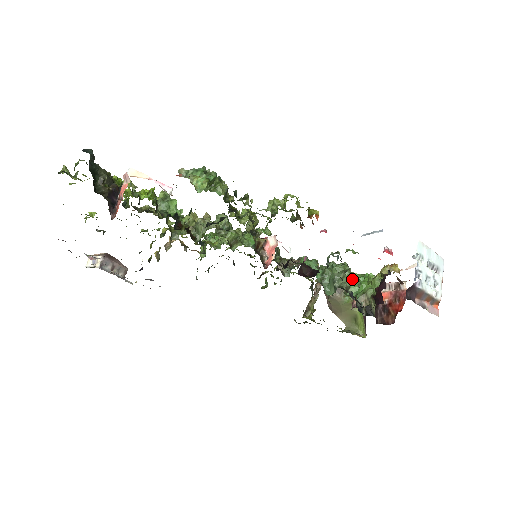
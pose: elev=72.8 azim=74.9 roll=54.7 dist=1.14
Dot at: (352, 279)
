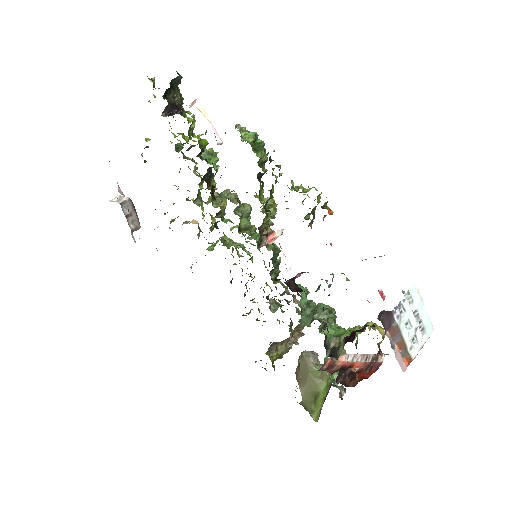
Dot at: (333, 322)
